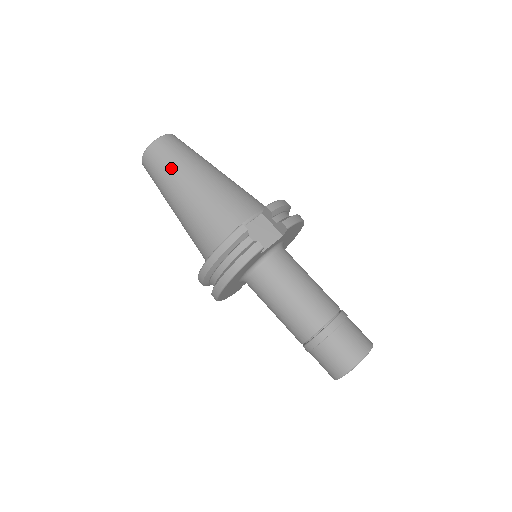
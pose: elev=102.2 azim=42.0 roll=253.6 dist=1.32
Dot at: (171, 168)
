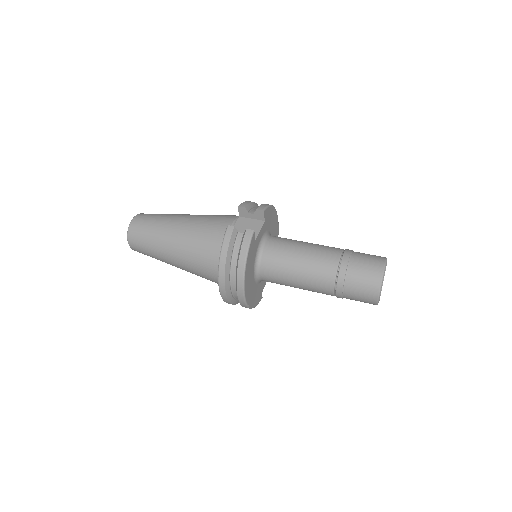
Dot at: (153, 231)
